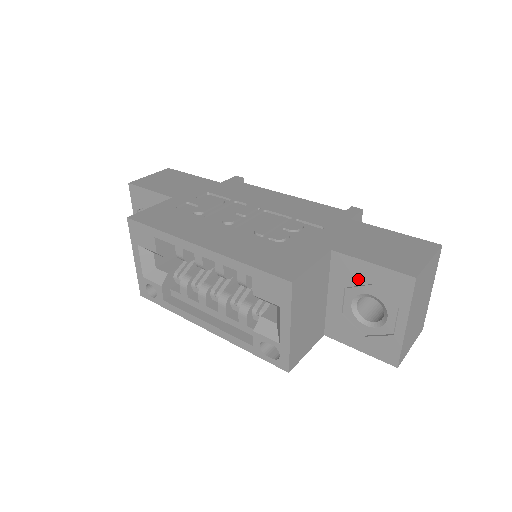
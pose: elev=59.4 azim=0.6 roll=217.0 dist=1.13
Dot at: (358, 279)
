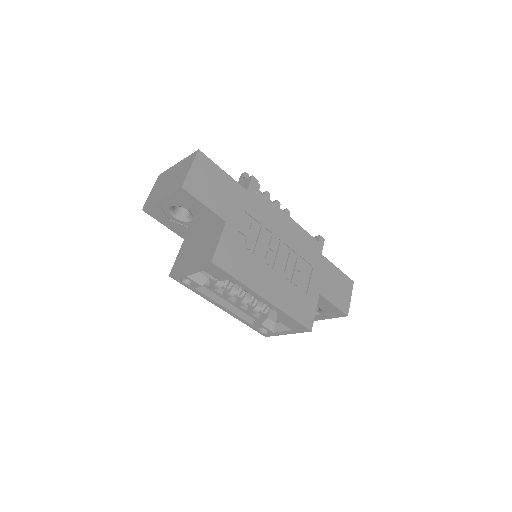
Dot at: (321, 304)
